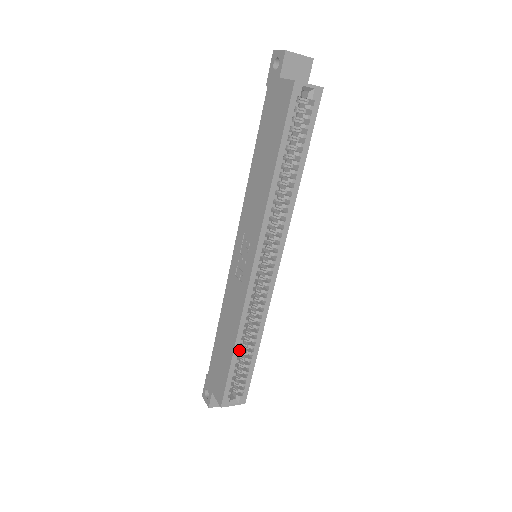
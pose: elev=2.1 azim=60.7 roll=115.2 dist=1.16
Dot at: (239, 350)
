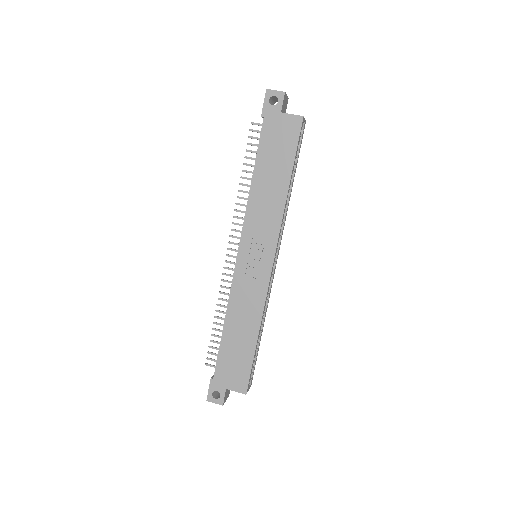
Dot at: occluded
